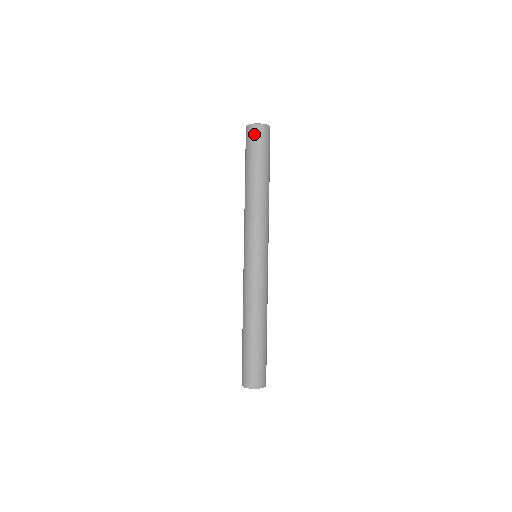
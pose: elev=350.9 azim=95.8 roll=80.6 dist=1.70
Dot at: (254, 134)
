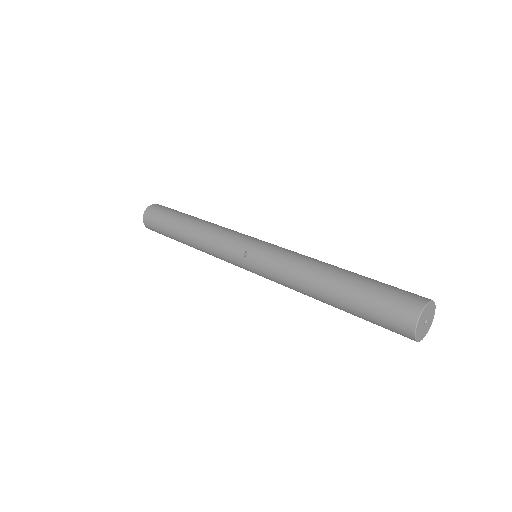
Dot at: (162, 206)
